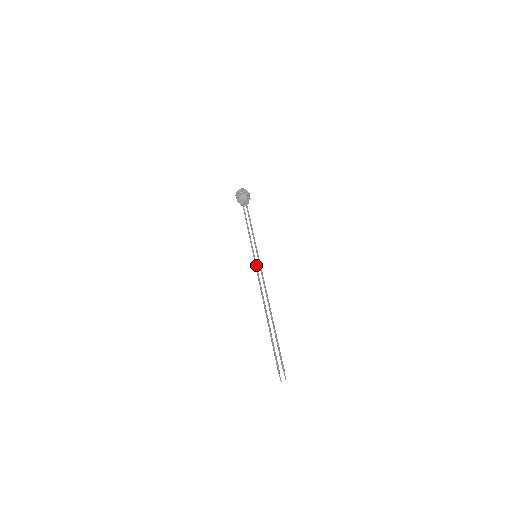
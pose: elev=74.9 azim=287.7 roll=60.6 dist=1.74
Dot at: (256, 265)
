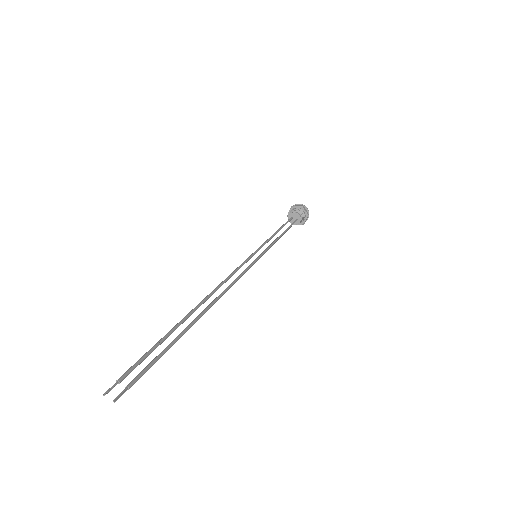
Dot at: (246, 261)
